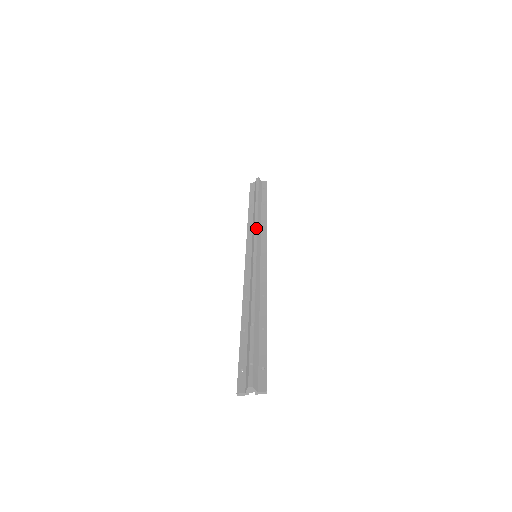
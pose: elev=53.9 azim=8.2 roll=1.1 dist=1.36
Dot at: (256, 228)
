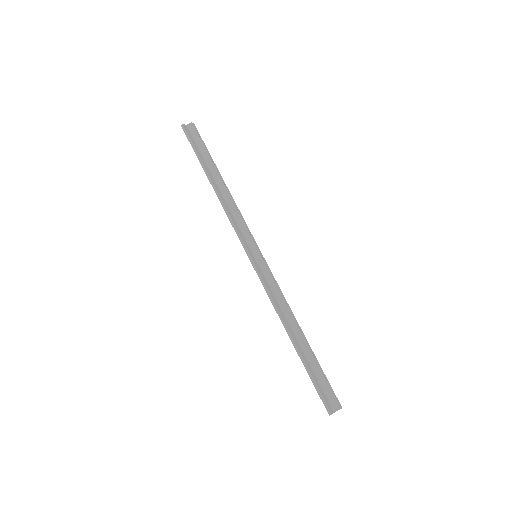
Dot at: (242, 217)
